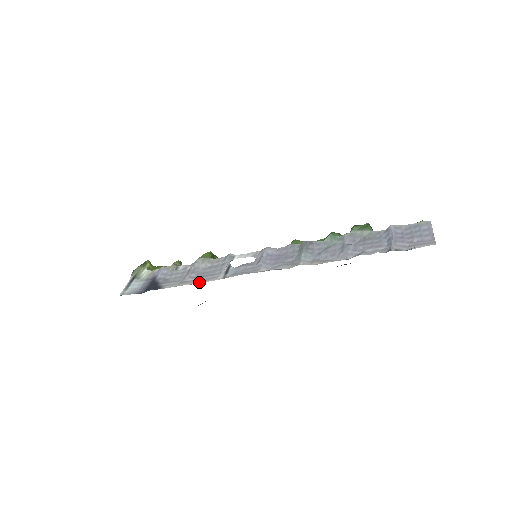
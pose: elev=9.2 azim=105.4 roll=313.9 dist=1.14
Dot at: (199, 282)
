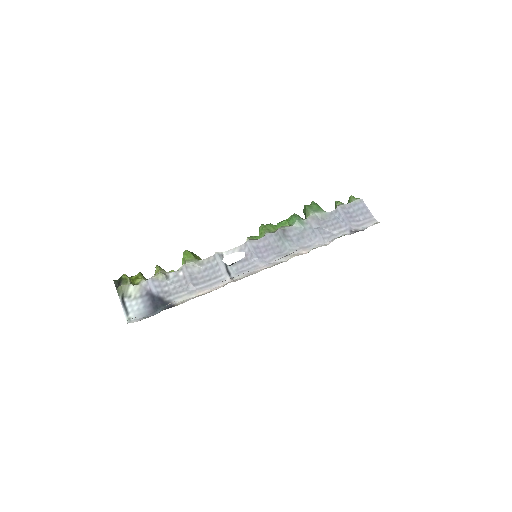
Dot at: (209, 289)
